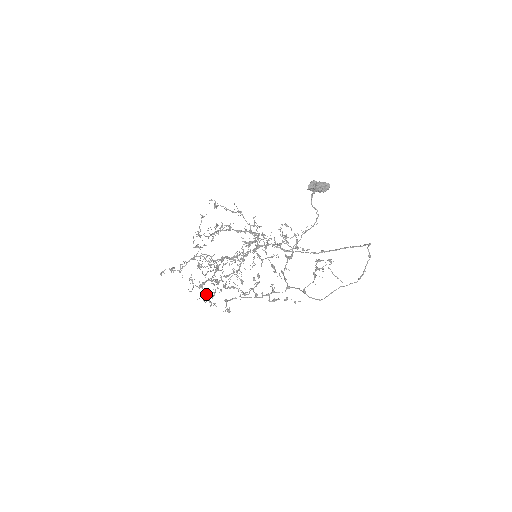
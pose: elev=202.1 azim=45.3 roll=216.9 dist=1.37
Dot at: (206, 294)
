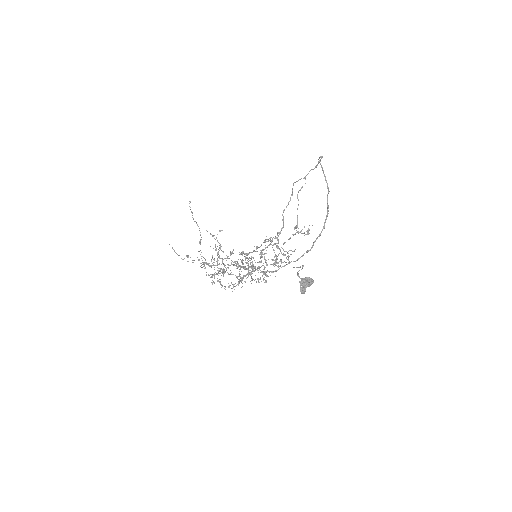
Dot at: occluded
